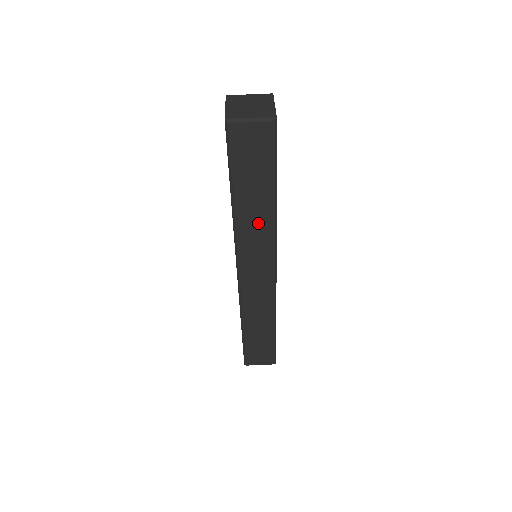
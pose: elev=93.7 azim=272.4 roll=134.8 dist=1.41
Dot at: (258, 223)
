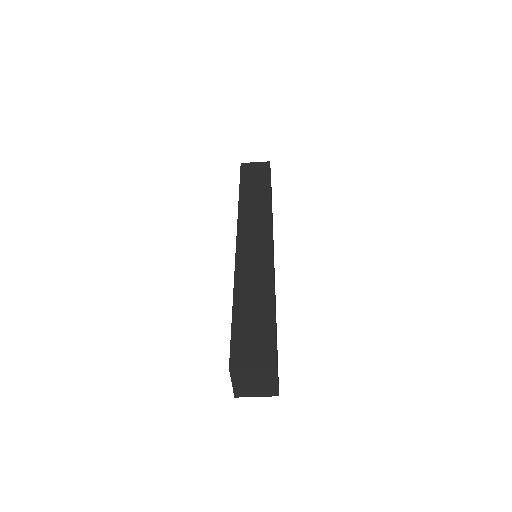
Dot at: occluded
